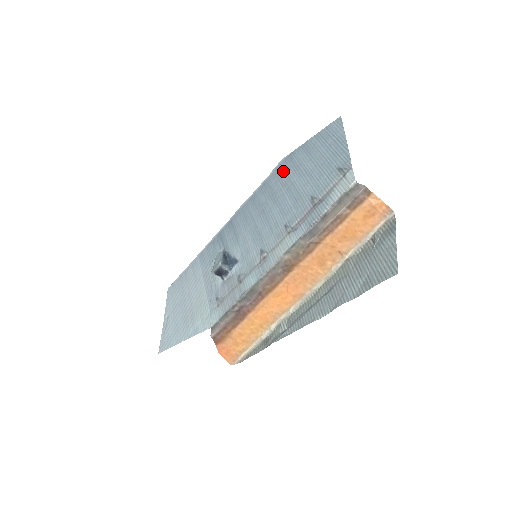
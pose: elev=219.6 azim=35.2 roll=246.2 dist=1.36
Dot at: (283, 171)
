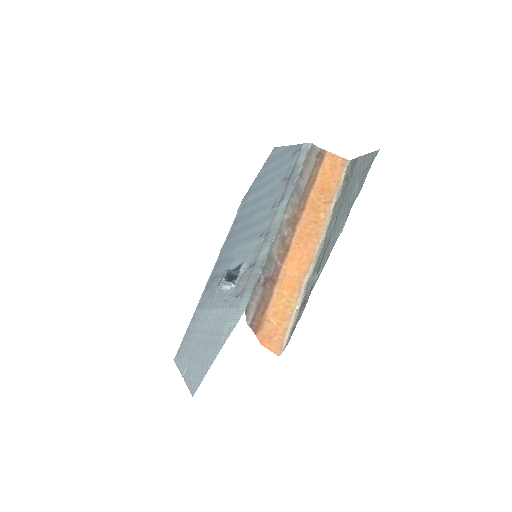
Dot at: (247, 202)
